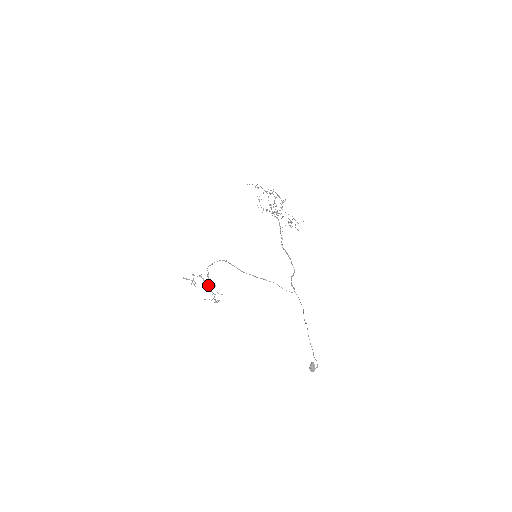
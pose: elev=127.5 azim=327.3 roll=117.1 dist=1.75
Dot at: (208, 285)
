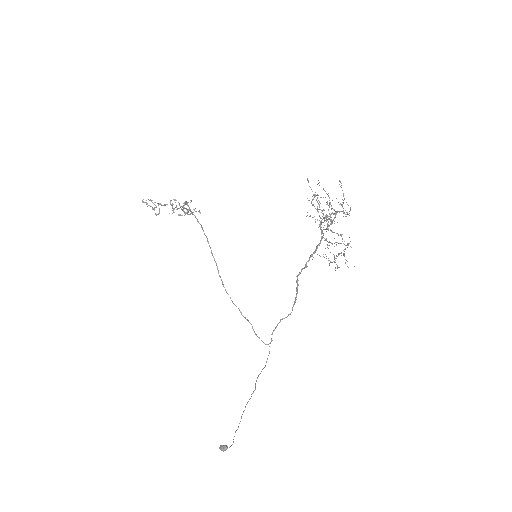
Dot at: (181, 208)
